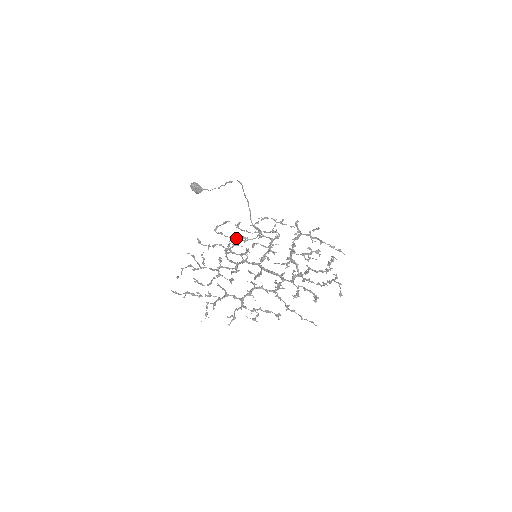
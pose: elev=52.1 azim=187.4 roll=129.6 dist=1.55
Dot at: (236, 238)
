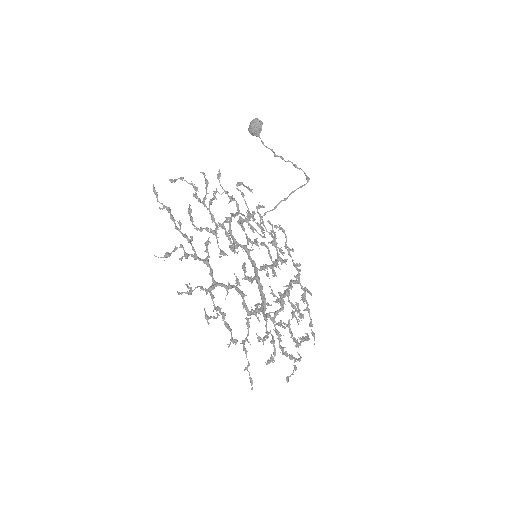
Dot at: (252, 217)
